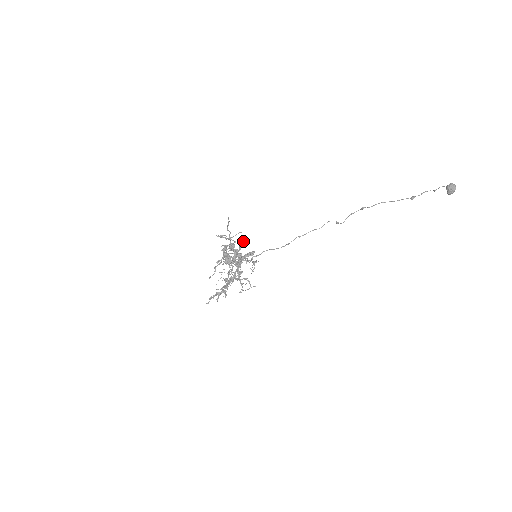
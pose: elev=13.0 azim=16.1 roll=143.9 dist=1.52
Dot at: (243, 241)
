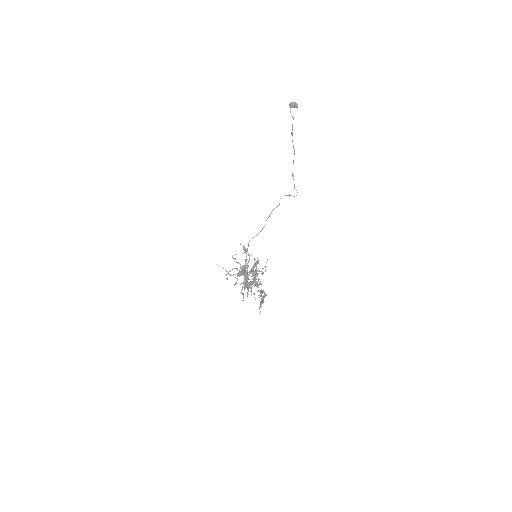
Dot at: occluded
